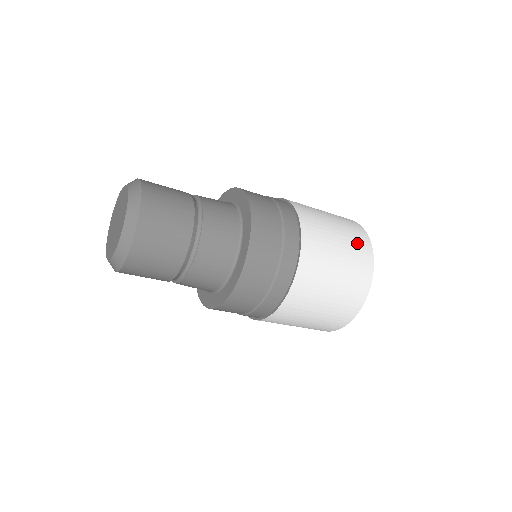
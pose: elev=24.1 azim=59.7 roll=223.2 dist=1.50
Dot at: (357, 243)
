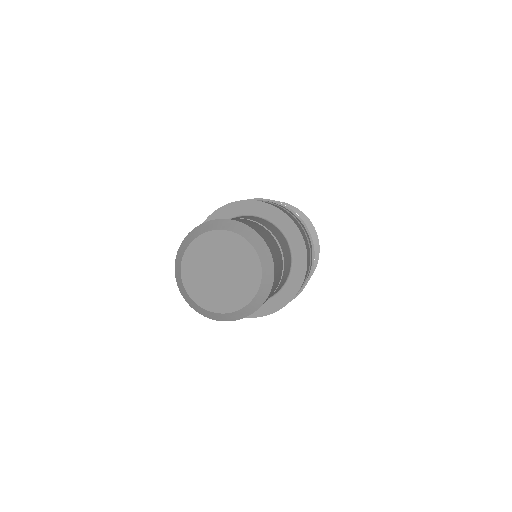
Dot at: occluded
